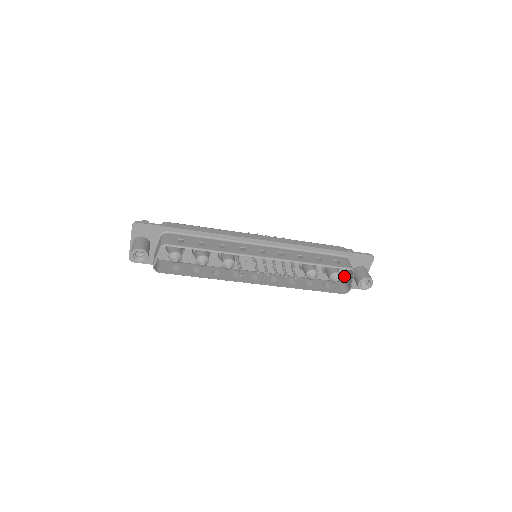
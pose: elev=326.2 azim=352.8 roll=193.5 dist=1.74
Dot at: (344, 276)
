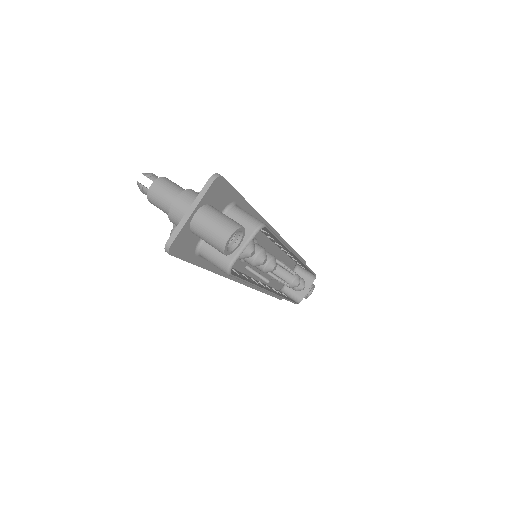
Dot at: (283, 285)
